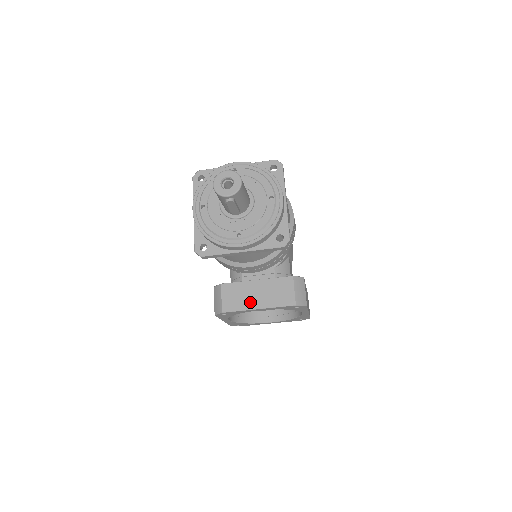
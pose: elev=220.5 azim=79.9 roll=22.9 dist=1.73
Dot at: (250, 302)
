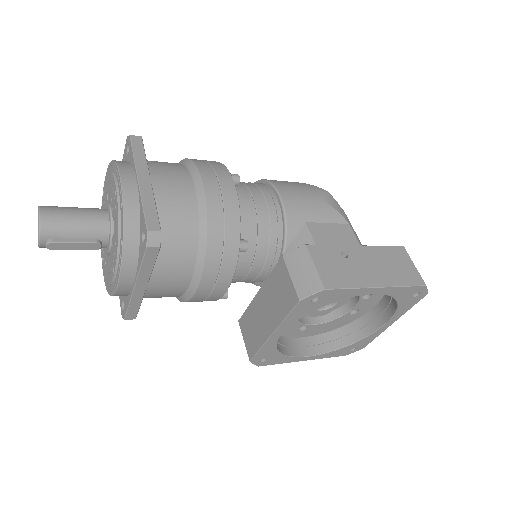
Dot at: (263, 329)
